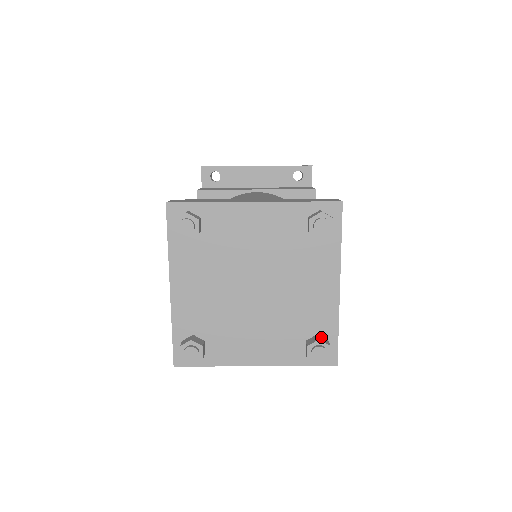
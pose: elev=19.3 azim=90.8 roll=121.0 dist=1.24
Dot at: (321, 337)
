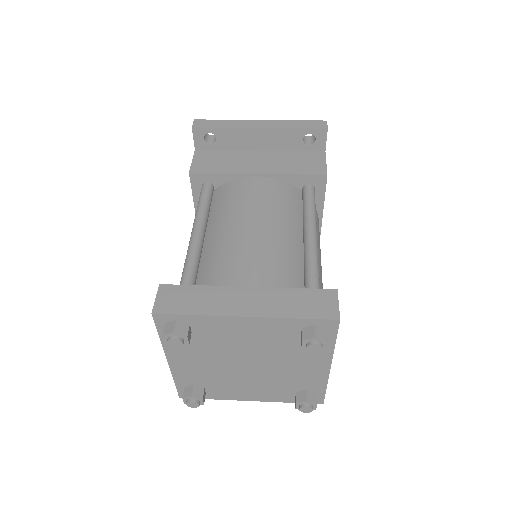
Dot at: (310, 392)
